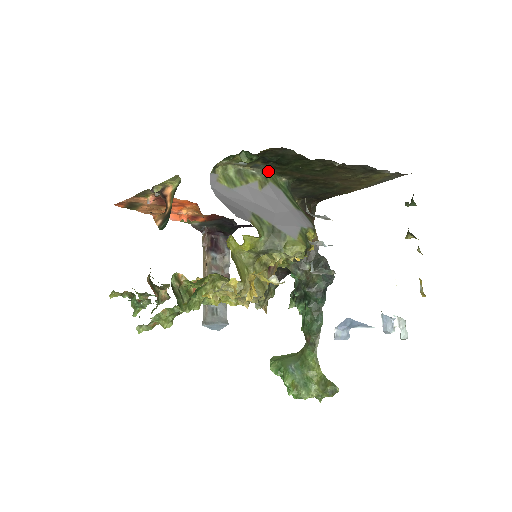
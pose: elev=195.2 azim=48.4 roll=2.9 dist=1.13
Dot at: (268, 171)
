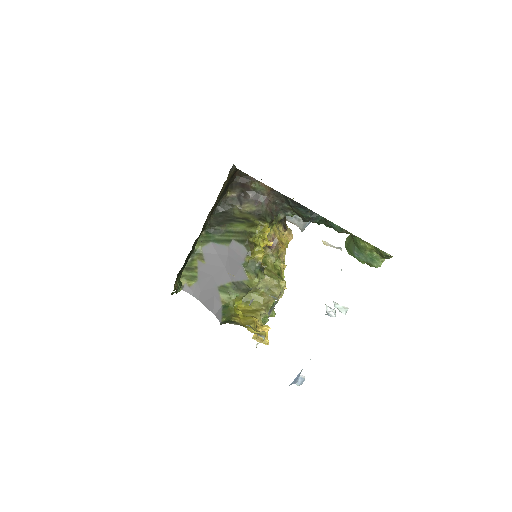
Dot at: (192, 253)
